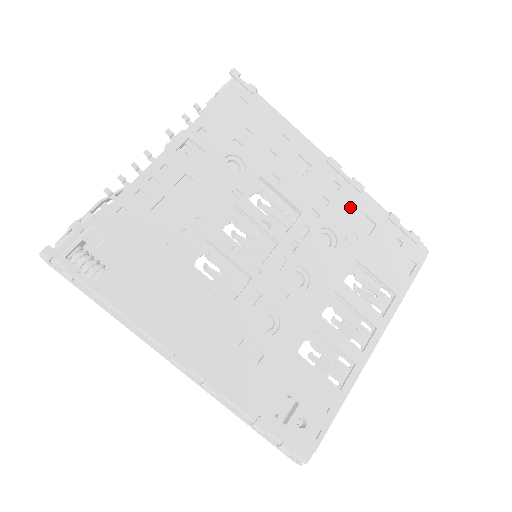
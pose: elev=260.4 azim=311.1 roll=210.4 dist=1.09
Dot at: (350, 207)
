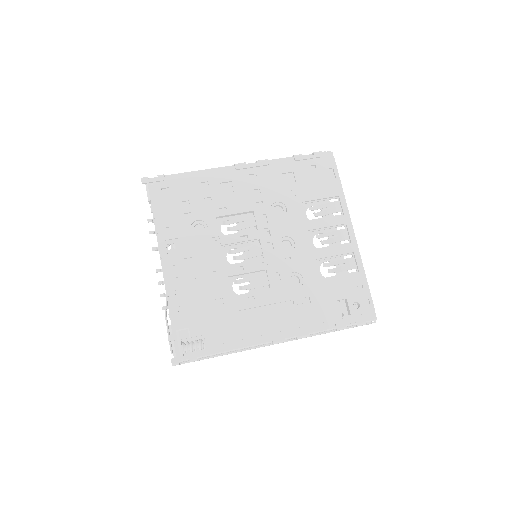
Dot at: (272, 179)
